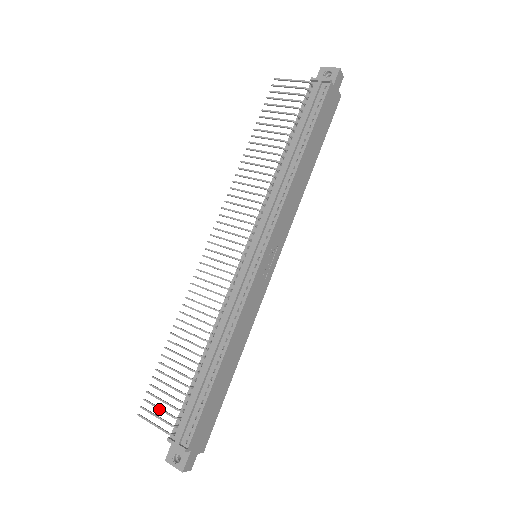
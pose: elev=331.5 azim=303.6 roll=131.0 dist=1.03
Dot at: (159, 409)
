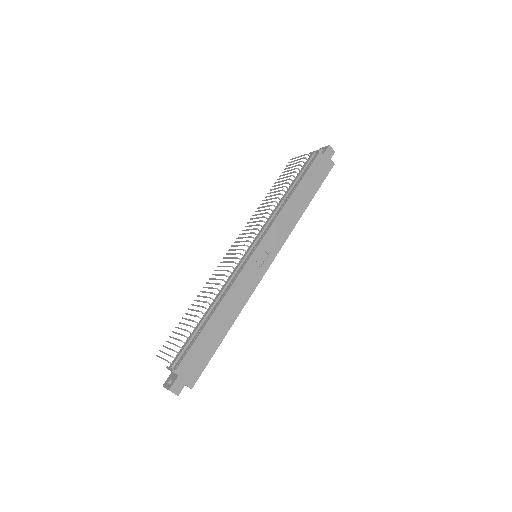
Dot at: (168, 348)
